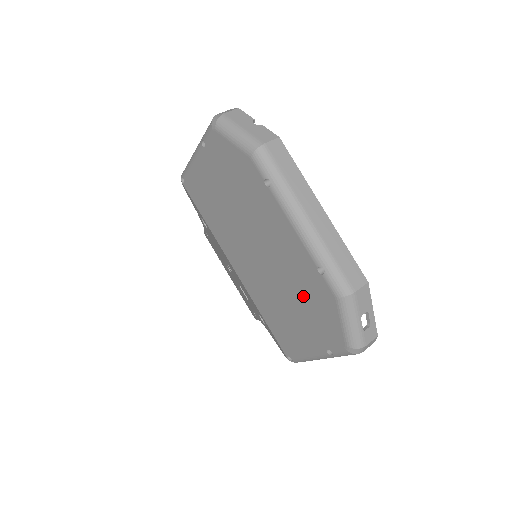
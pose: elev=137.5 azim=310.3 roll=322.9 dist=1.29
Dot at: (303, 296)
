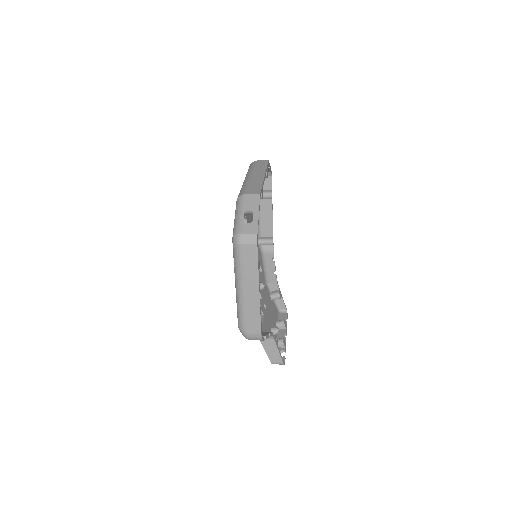
Dot at: occluded
